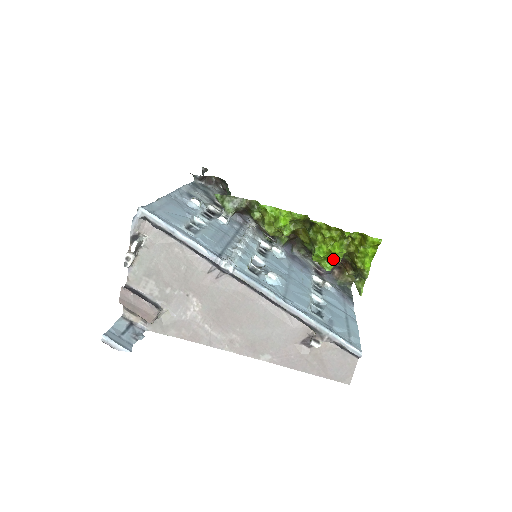
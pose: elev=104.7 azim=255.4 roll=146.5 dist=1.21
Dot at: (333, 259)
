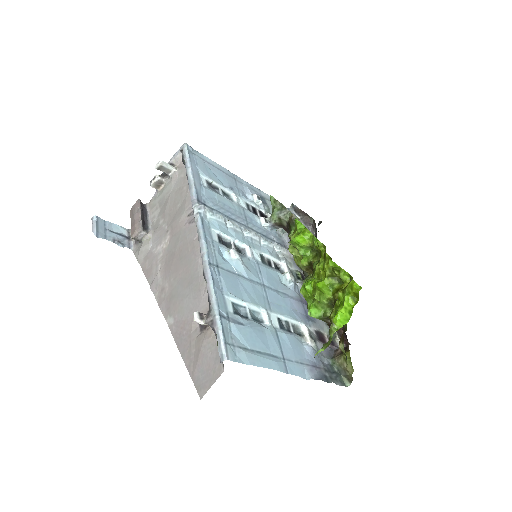
Dot at: (315, 298)
